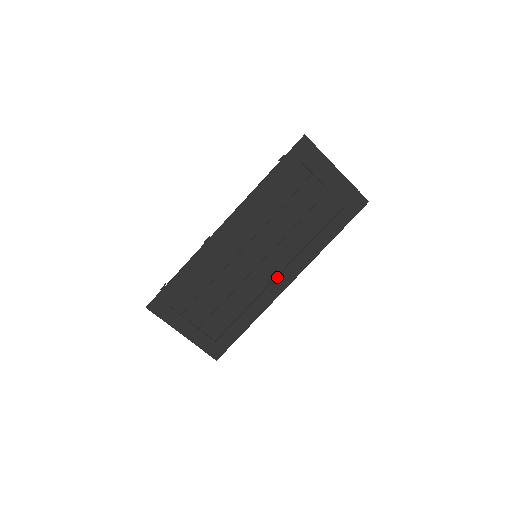
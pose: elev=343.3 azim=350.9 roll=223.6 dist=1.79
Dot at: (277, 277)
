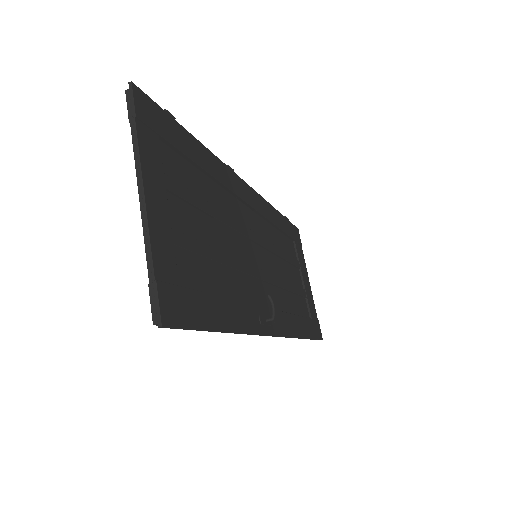
Dot at: (268, 308)
